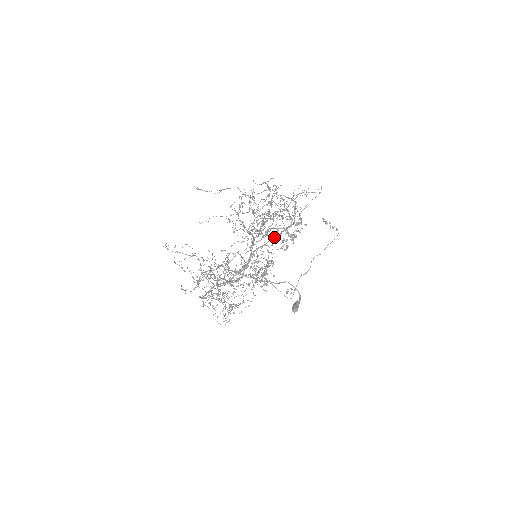
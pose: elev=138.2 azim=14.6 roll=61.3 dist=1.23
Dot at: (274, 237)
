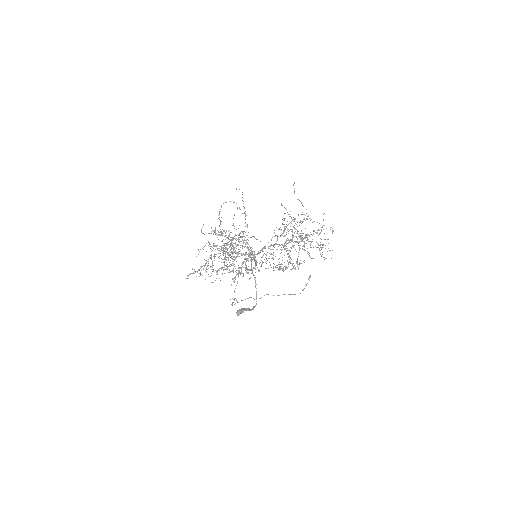
Dot at: (254, 259)
